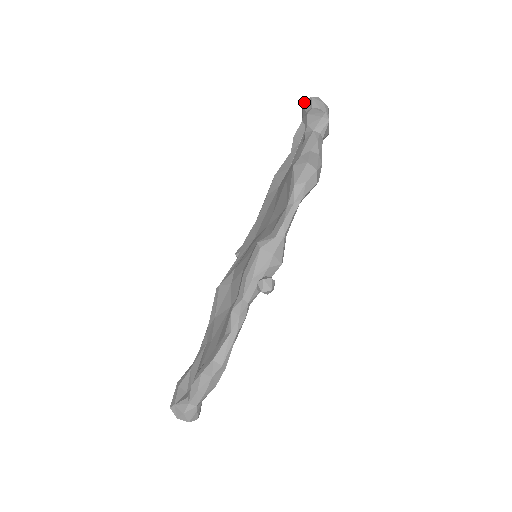
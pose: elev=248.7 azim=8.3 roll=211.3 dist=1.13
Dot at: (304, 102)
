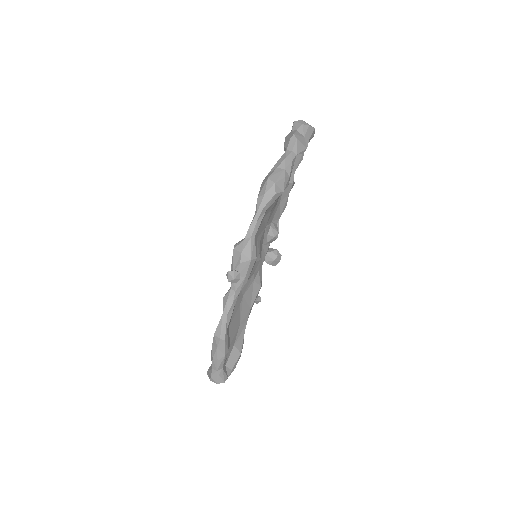
Dot at: occluded
